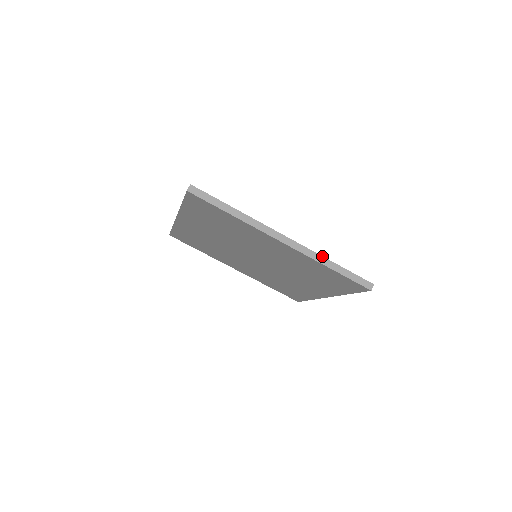
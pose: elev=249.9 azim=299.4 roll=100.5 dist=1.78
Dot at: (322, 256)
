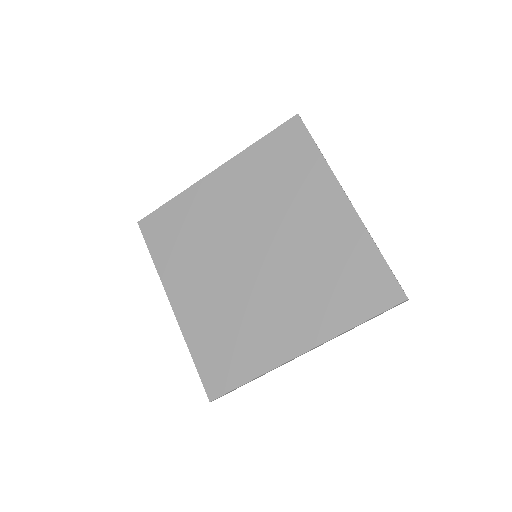
Dot at: occluded
